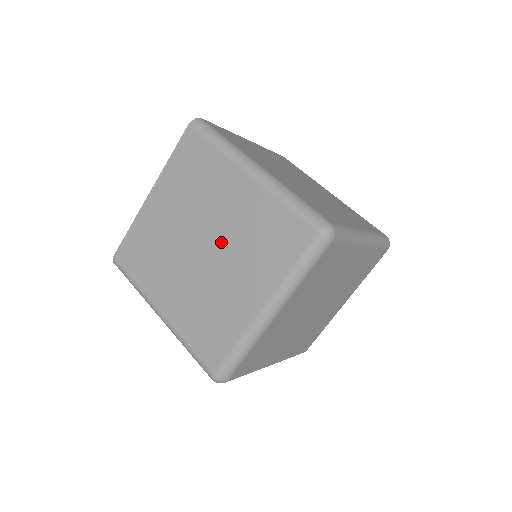
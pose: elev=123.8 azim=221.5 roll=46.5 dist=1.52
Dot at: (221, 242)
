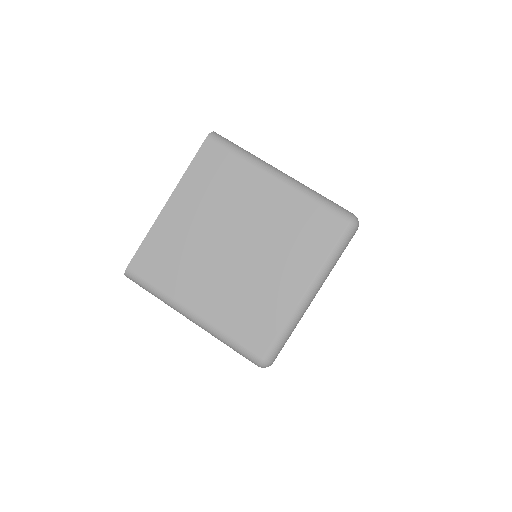
Dot at: (256, 240)
